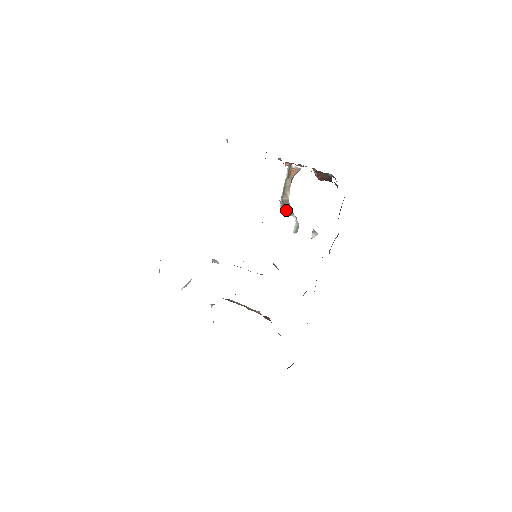
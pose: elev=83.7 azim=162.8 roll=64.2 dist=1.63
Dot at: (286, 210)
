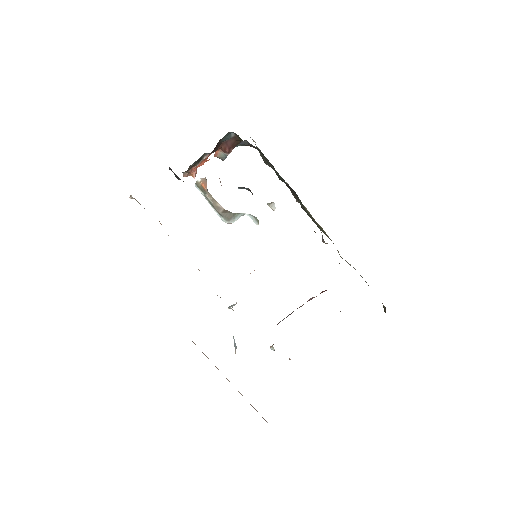
Dot at: (232, 218)
